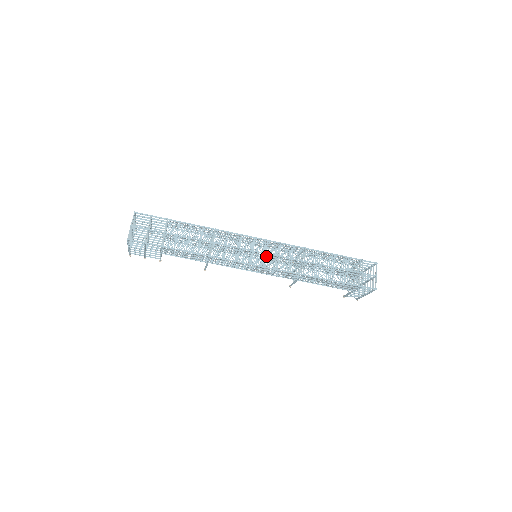
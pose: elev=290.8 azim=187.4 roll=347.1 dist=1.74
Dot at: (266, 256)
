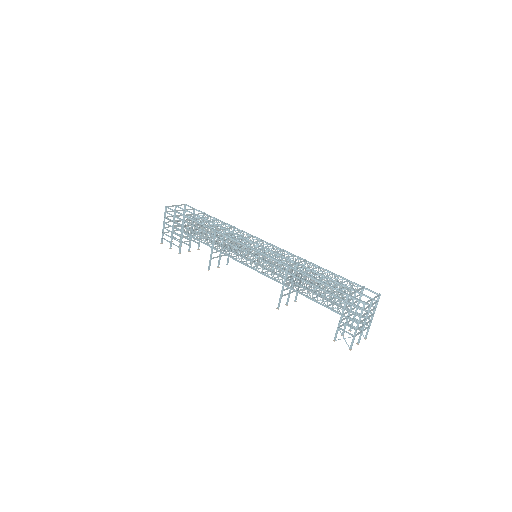
Dot at: occluded
